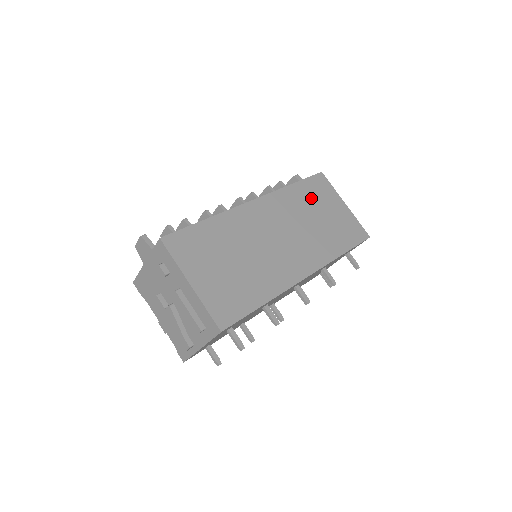
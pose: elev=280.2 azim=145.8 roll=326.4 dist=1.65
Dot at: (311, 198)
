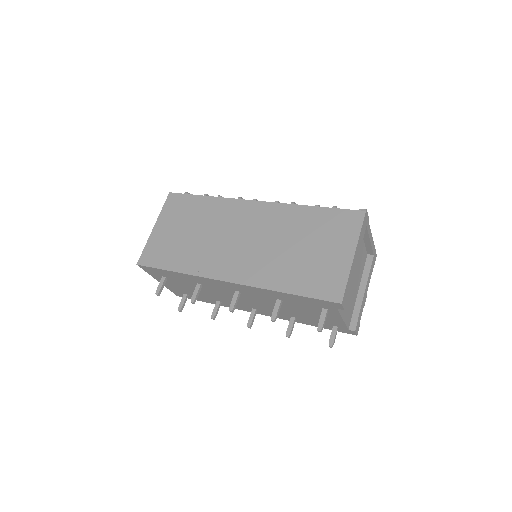
Dot at: (316, 228)
